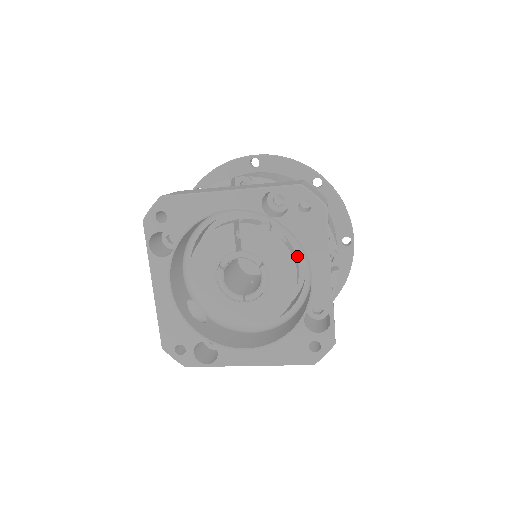
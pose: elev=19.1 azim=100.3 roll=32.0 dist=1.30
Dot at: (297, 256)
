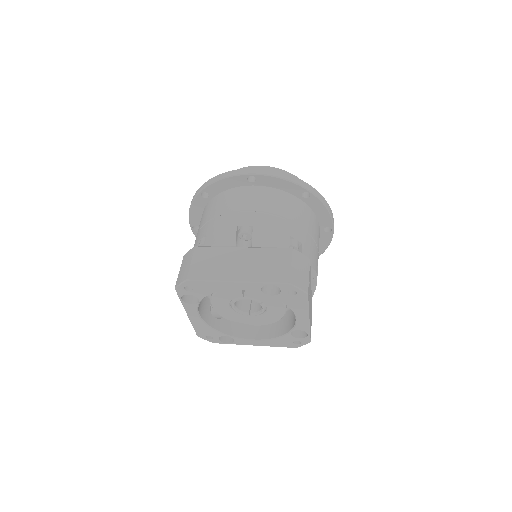
Dot at: occluded
